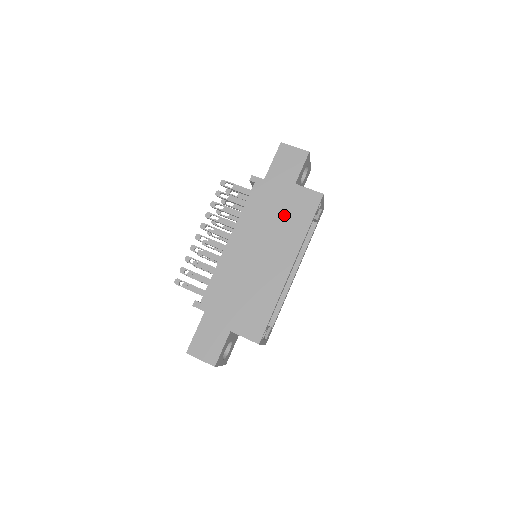
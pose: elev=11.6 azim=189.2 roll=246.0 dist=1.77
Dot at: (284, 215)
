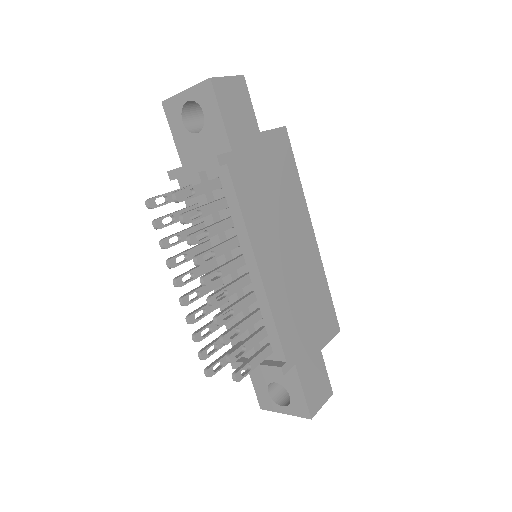
Dot at: (276, 182)
